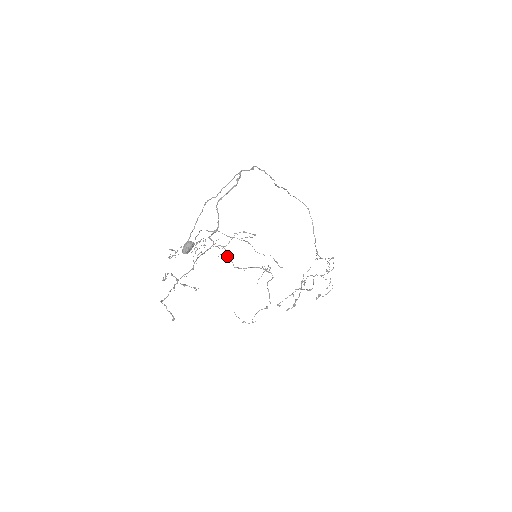
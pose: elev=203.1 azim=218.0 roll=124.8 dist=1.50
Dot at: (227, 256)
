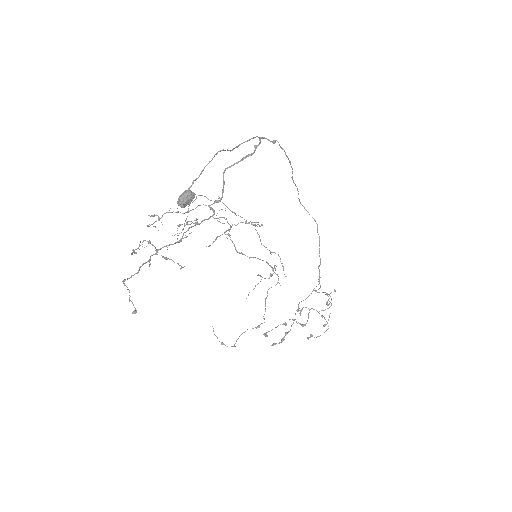
Dot at: (229, 235)
